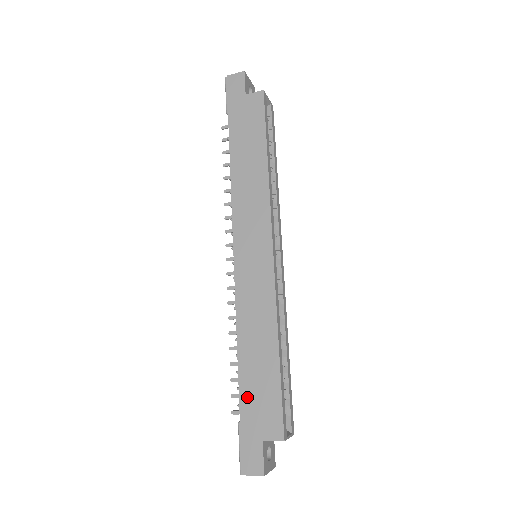
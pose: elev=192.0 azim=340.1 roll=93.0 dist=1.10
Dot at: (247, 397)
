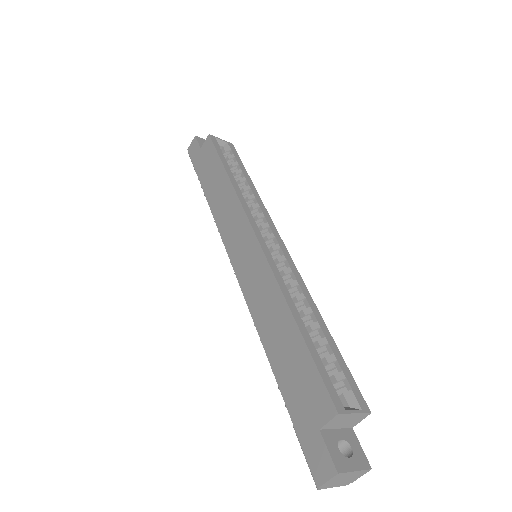
Dot at: (288, 389)
